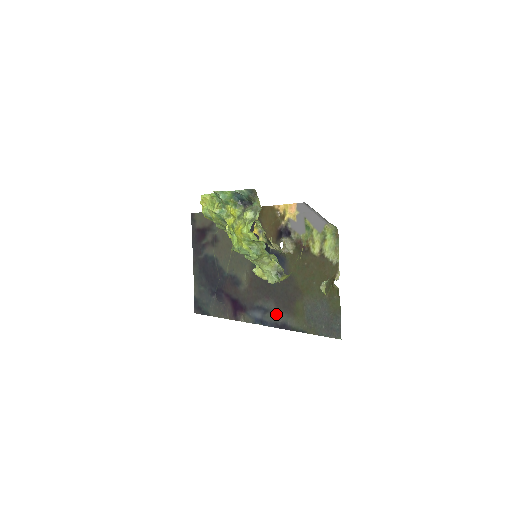
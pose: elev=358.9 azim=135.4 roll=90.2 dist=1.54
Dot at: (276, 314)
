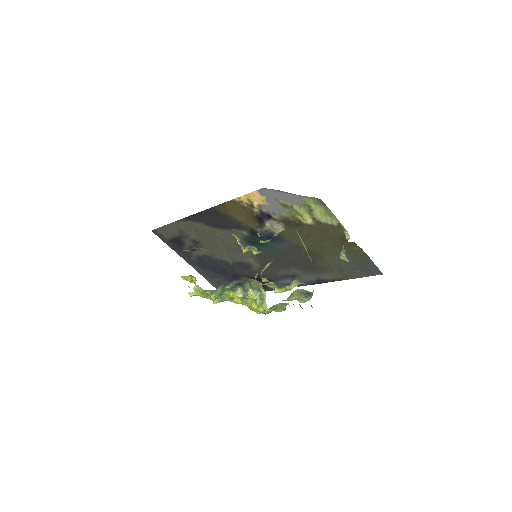
Dot at: (305, 276)
